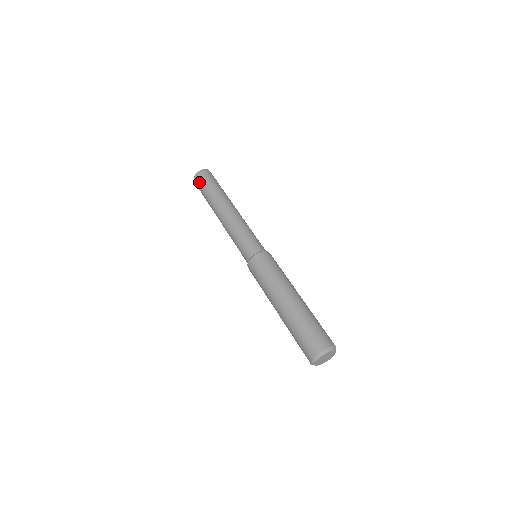
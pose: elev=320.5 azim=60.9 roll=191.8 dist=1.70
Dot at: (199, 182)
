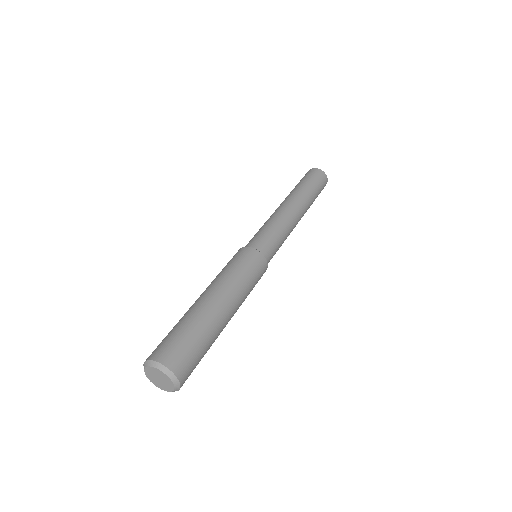
Dot at: occluded
